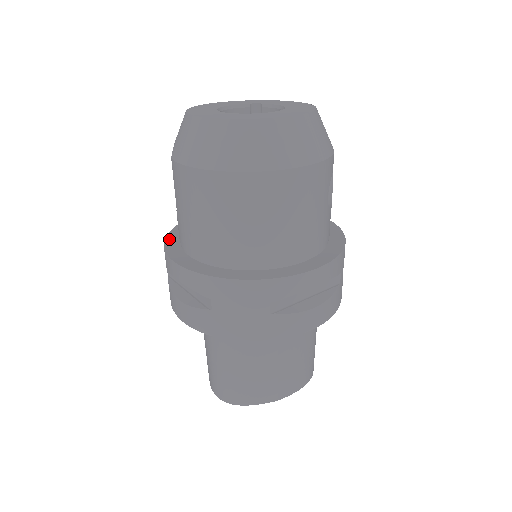
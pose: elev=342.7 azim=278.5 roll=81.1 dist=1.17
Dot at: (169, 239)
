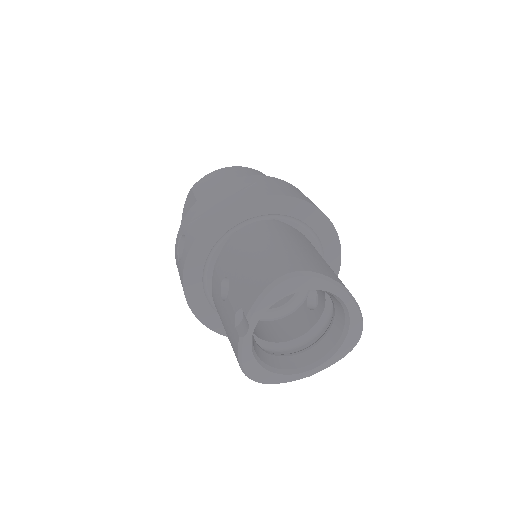
Dot at: occluded
